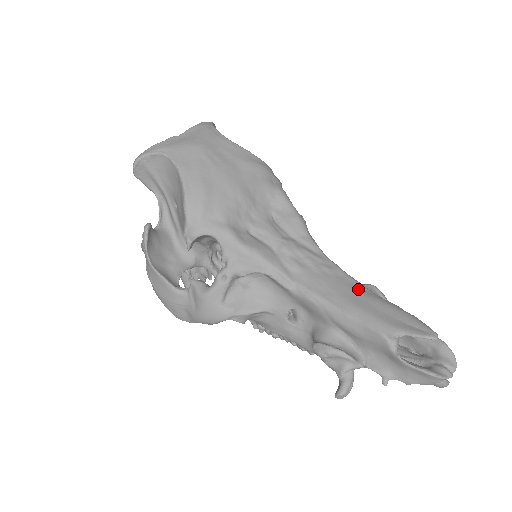
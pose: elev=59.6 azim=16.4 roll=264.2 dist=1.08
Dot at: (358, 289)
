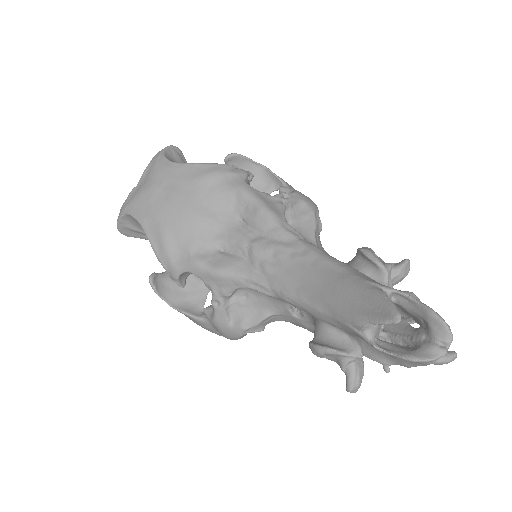
Dot at: (328, 273)
